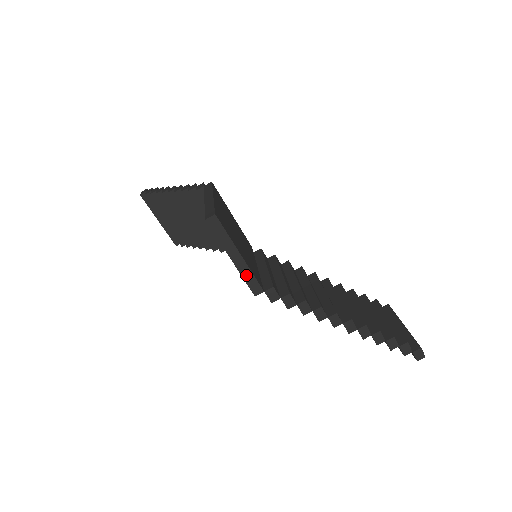
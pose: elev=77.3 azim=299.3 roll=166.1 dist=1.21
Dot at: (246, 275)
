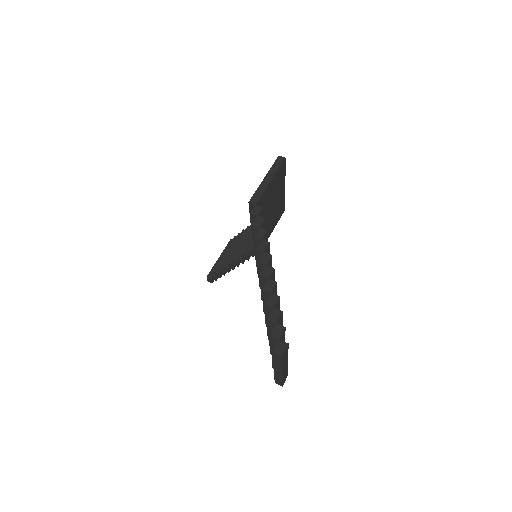
Dot at: (260, 190)
